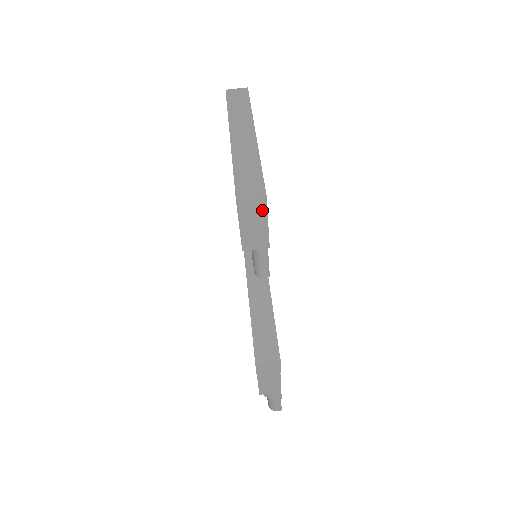
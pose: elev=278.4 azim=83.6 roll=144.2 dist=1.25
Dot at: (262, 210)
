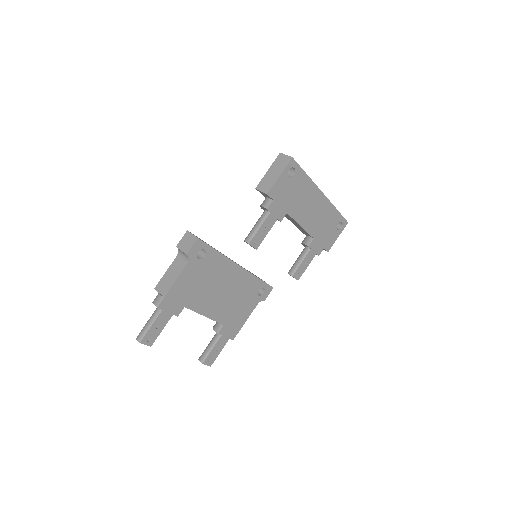
Dot at: (284, 166)
